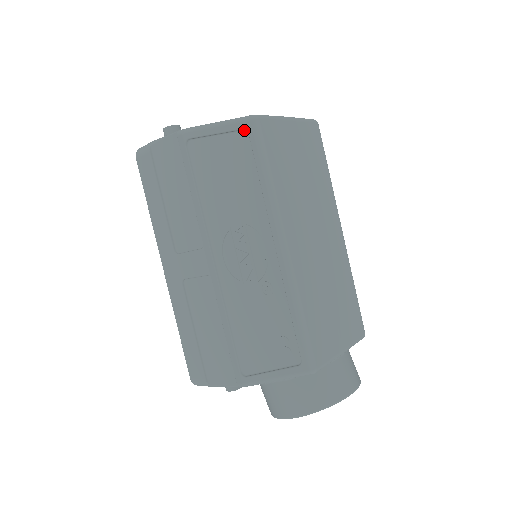
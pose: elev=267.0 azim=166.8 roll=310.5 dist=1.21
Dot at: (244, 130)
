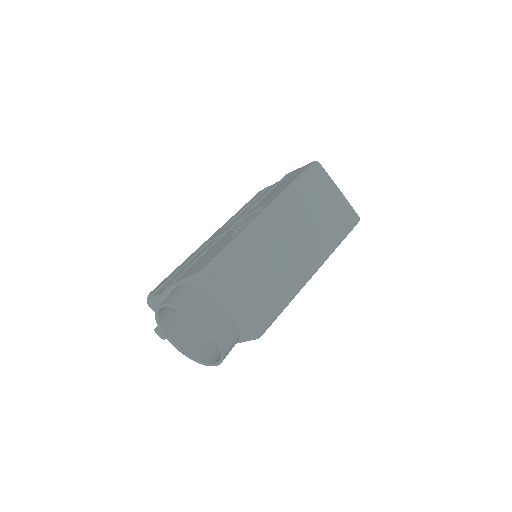
Dot at: occluded
